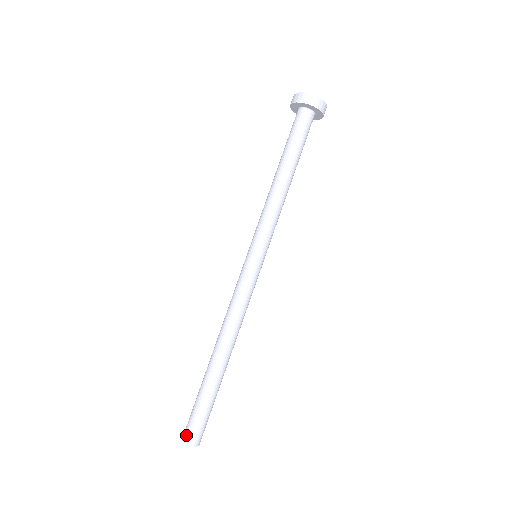
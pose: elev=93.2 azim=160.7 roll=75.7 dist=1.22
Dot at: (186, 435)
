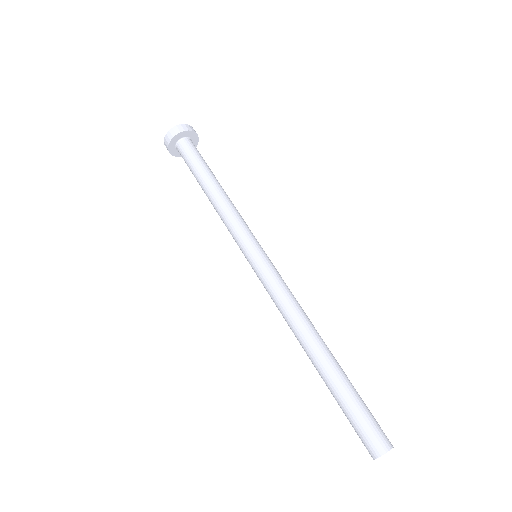
Dot at: (381, 443)
